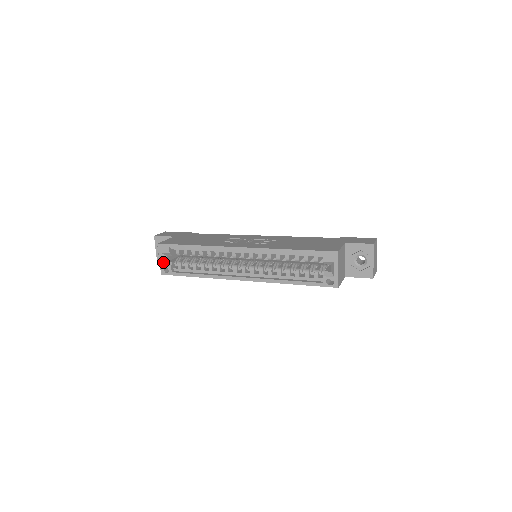
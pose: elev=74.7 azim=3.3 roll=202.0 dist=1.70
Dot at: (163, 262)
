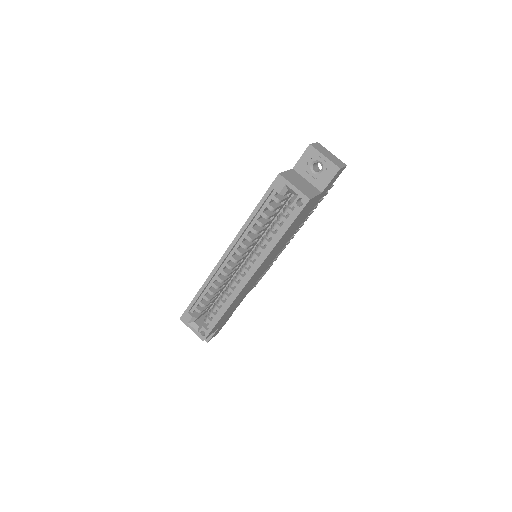
Dot at: (195, 329)
